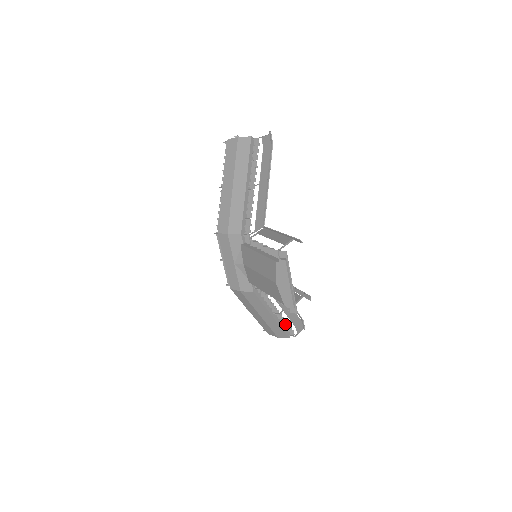
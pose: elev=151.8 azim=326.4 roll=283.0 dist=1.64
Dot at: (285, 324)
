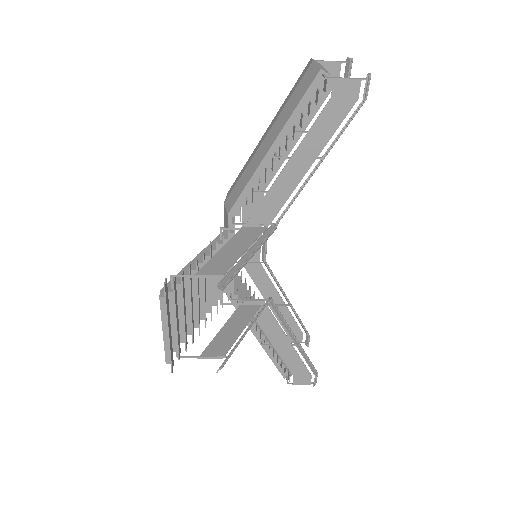
Dot at: (277, 361)
